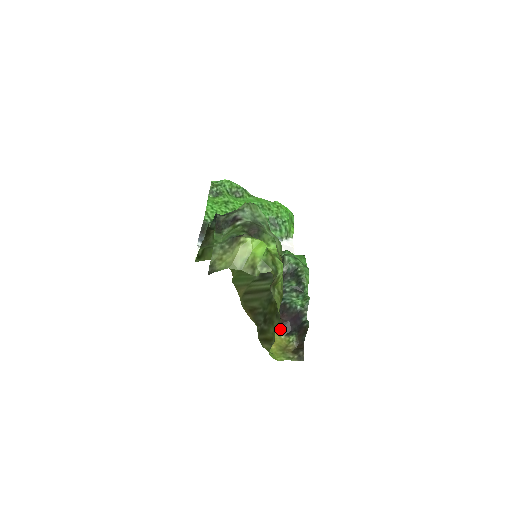
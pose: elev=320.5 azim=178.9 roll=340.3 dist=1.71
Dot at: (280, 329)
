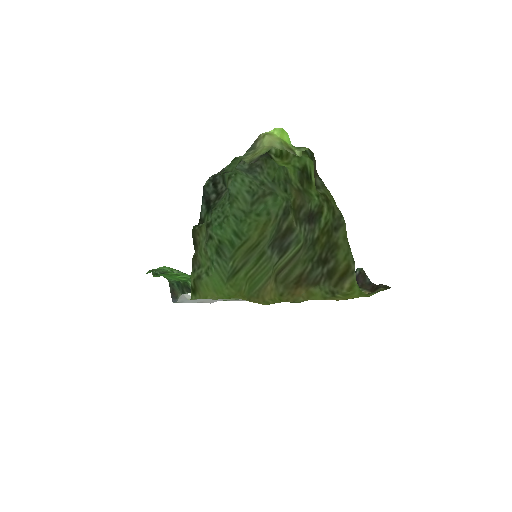
Dot at: occluded
